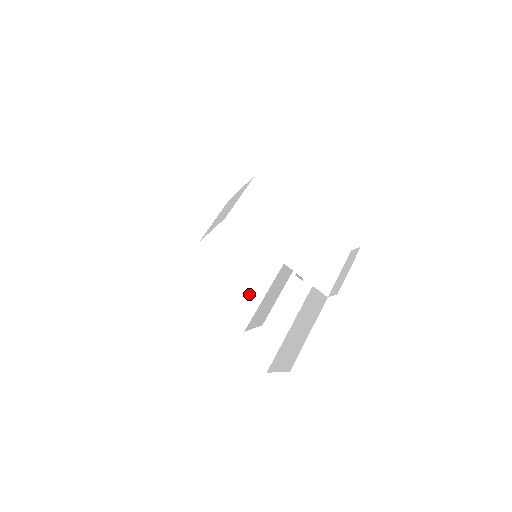
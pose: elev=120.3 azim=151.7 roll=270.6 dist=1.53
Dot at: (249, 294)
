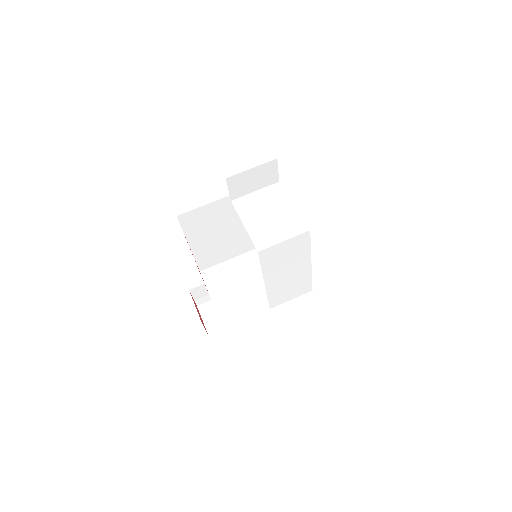
Dot at: (231, 241)
